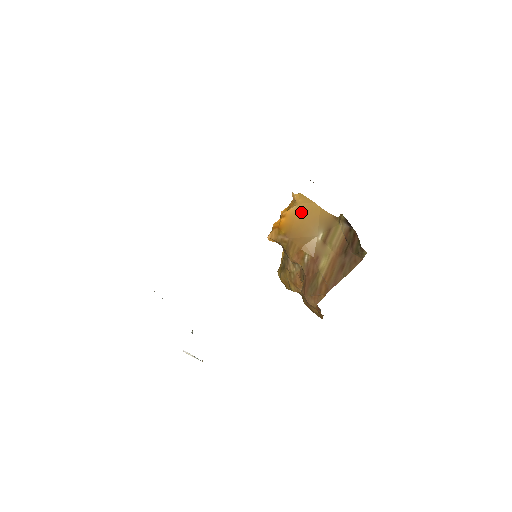
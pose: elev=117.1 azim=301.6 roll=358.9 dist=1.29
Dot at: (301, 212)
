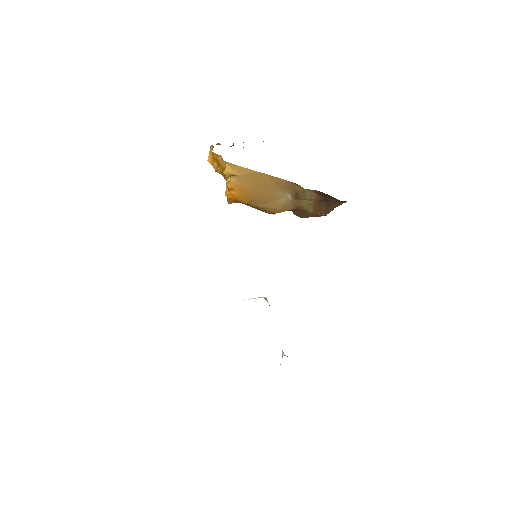
Dot at: (248, 183)
